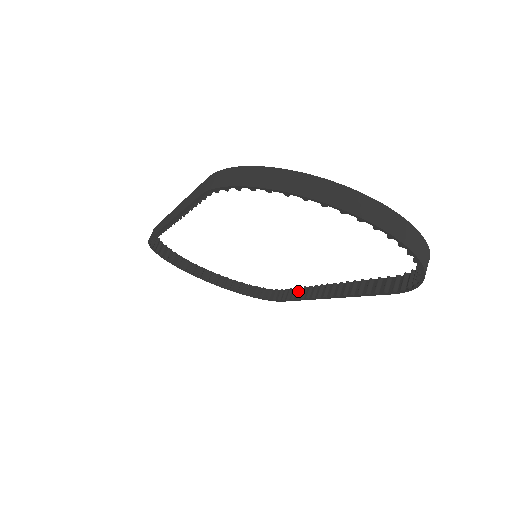
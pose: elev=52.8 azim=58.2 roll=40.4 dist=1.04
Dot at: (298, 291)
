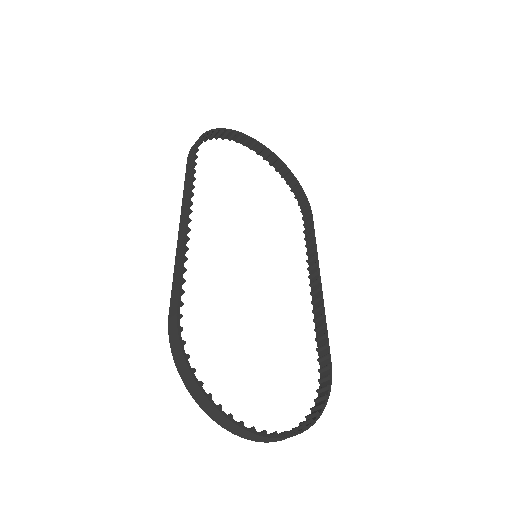
Dot at: (310, 243)
